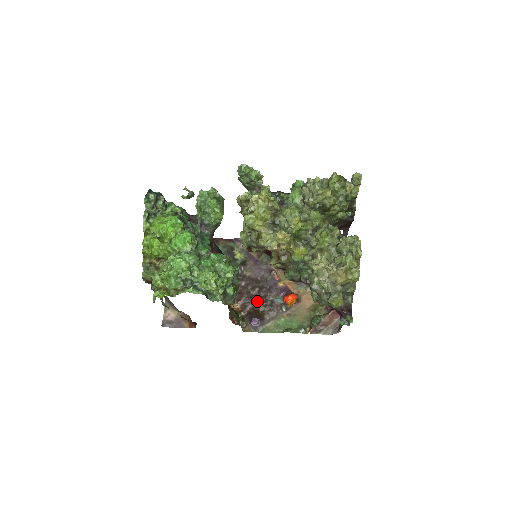
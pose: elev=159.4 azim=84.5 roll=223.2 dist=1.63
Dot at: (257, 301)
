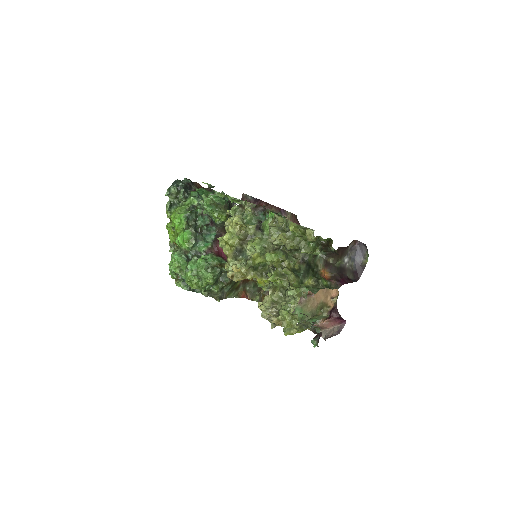
Dot at: occluded
